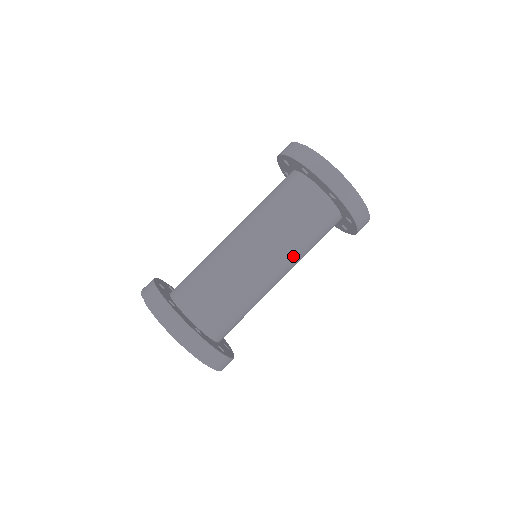
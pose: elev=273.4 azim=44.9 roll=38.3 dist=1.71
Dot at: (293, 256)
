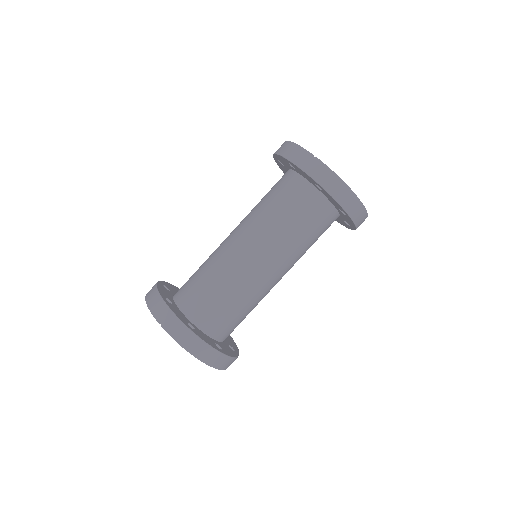
Dot at: occluded
